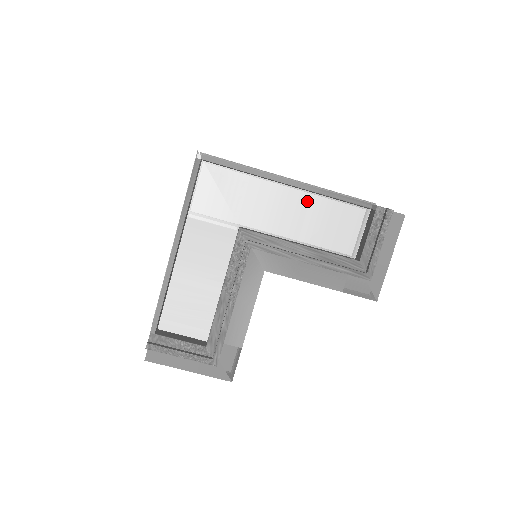
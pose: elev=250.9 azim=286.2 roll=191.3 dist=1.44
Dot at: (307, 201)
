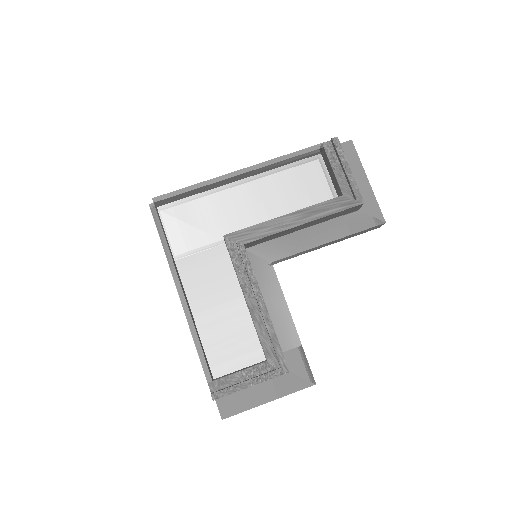
Dot at: (265, 181)
